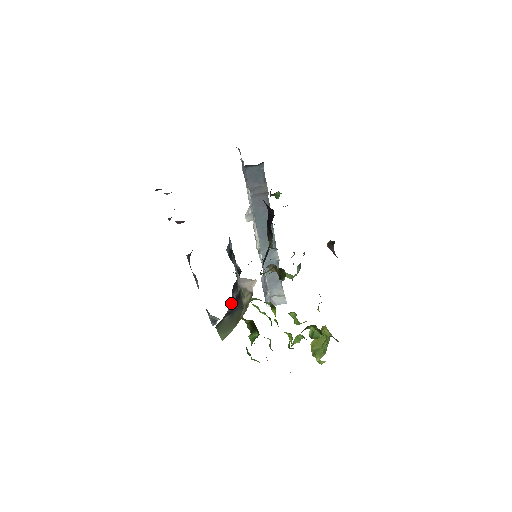
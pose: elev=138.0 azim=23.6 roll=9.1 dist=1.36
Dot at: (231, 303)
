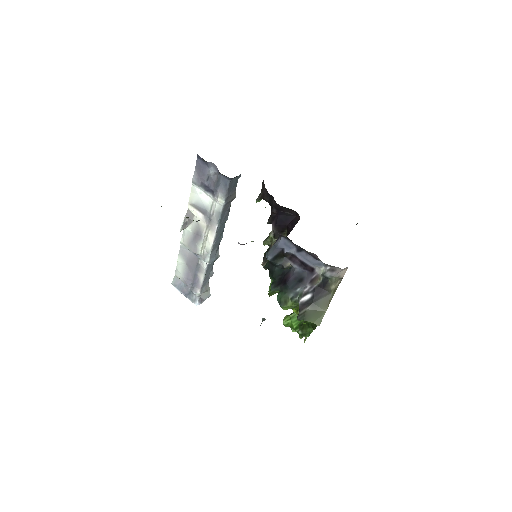
Dot at: (302, 296)
